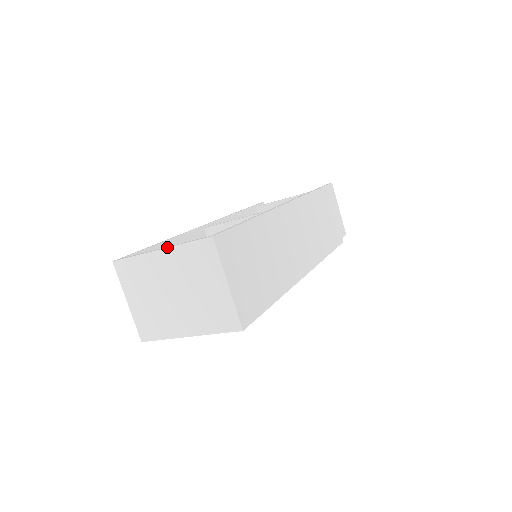
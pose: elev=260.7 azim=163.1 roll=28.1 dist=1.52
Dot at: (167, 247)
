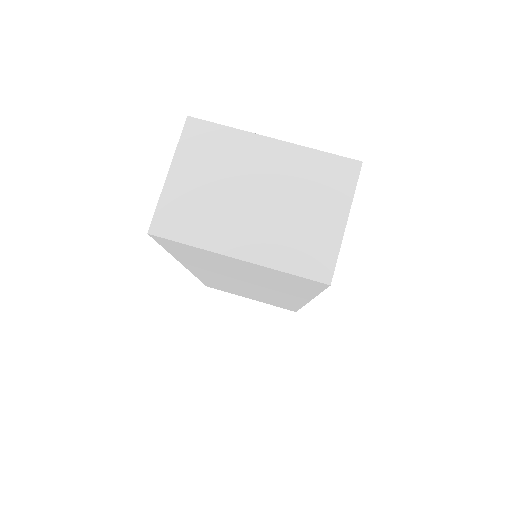
Dot at: occluded
